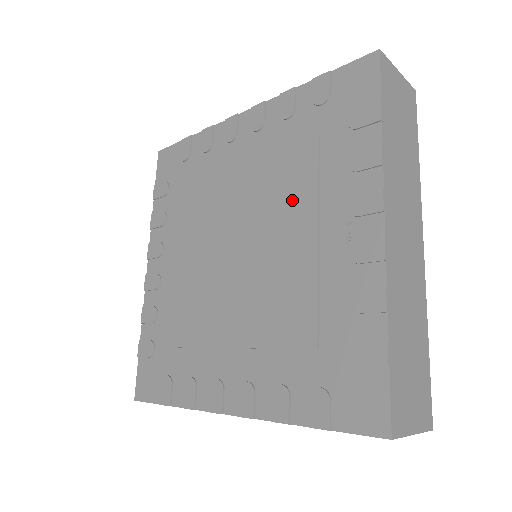
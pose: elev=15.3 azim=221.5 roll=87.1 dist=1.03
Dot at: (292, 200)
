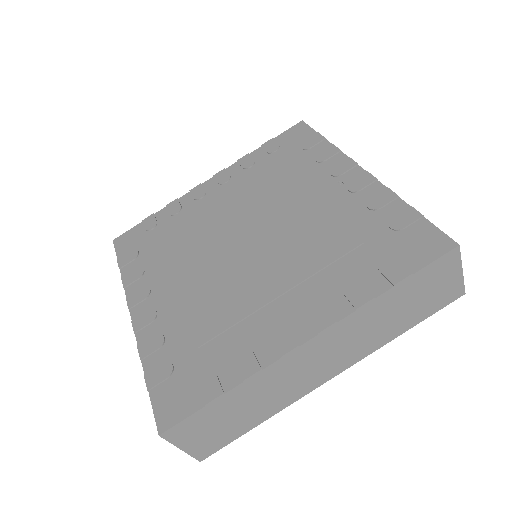
Dot at: (282, 193)
